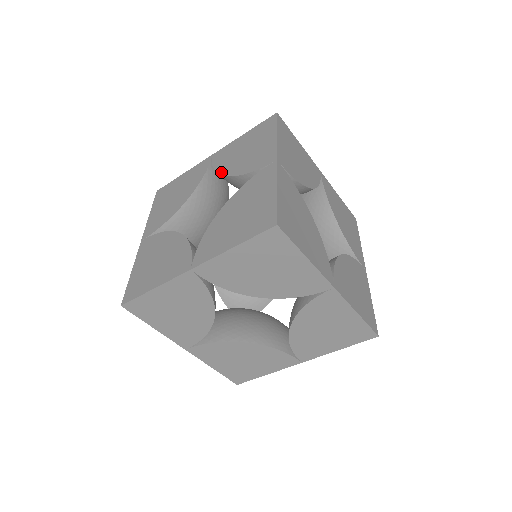
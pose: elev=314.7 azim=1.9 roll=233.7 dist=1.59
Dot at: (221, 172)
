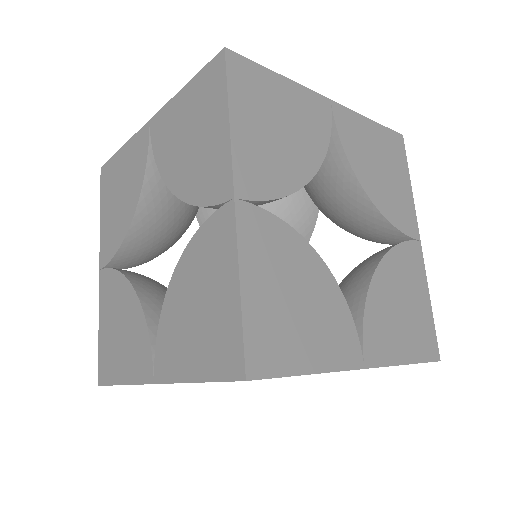
Dot at: (164, 177)
